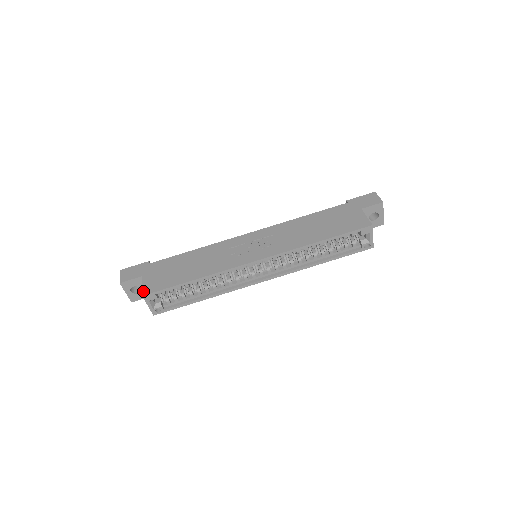
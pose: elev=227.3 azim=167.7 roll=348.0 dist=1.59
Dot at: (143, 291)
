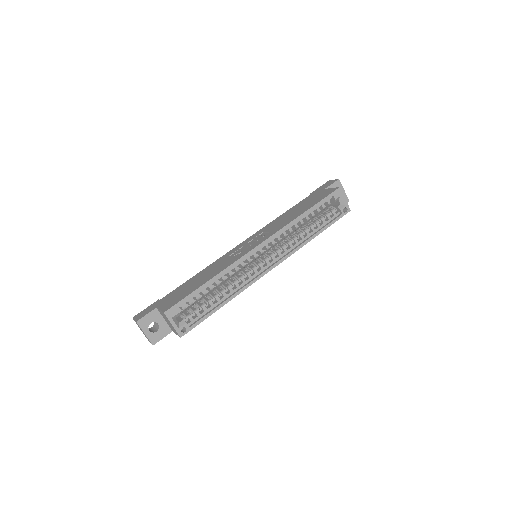
Dot at: (163, 310)
